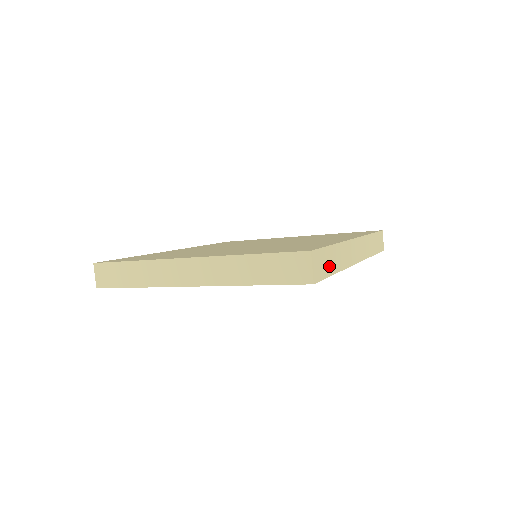
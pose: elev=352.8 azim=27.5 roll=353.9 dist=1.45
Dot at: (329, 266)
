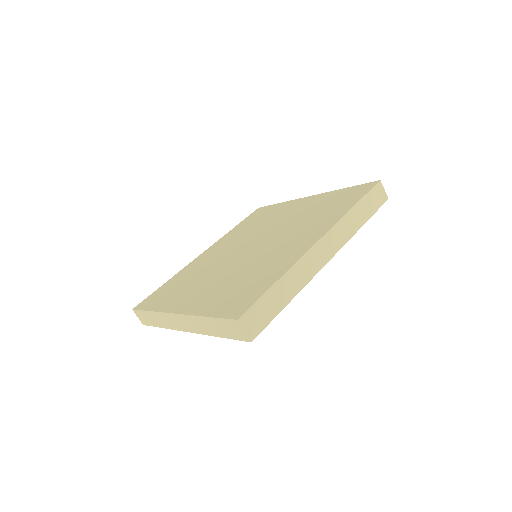
Dot at: (274, 307)
